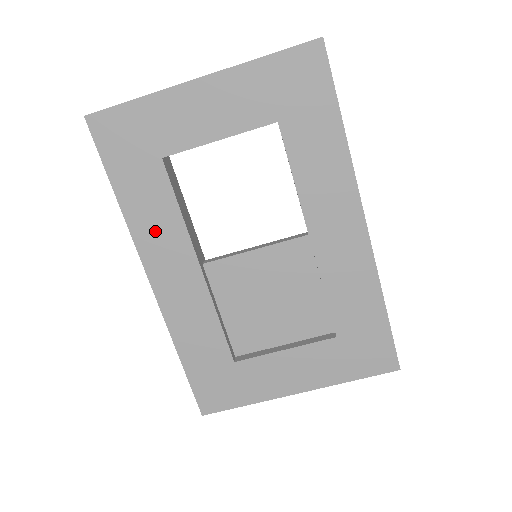
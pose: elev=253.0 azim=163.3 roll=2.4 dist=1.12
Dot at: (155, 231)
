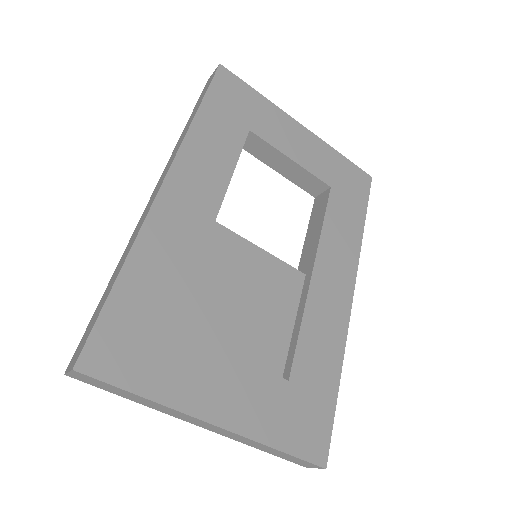
Dot at: (205, 158)
